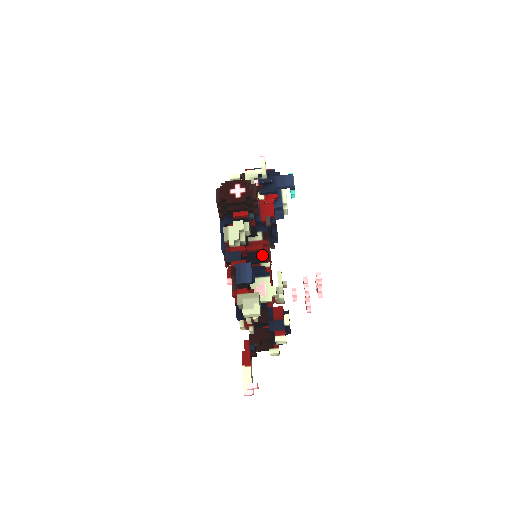
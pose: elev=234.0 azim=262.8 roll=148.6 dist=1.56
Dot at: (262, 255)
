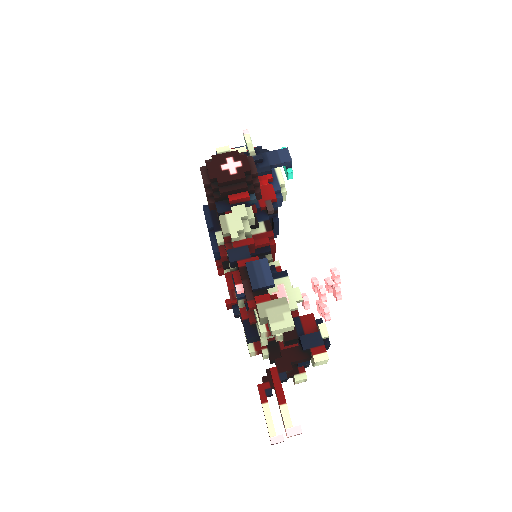
Dot at: (268, 251)
